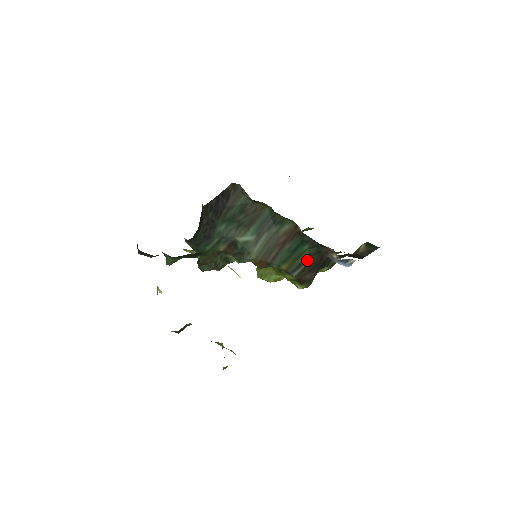
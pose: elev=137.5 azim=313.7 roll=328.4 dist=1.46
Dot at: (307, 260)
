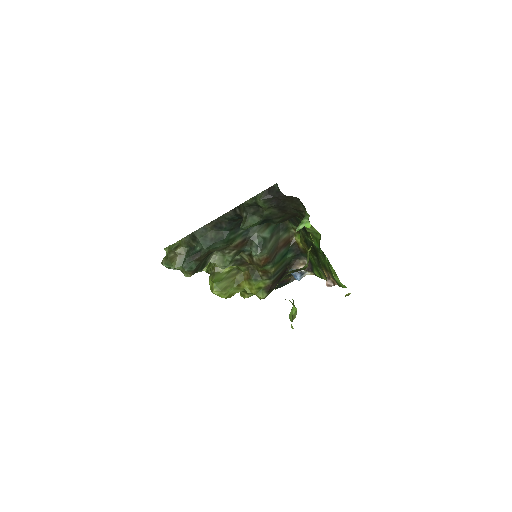
Dot at: (283, 268)
